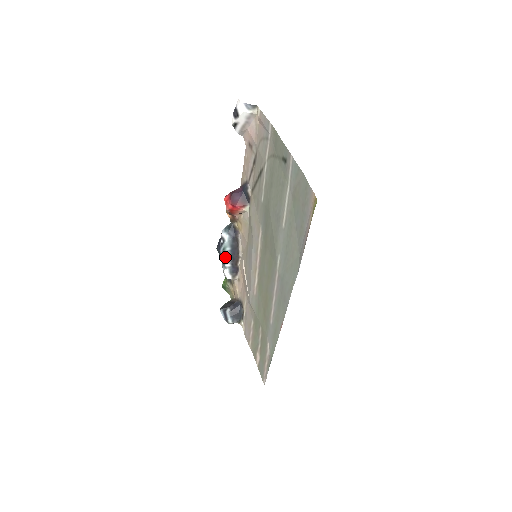
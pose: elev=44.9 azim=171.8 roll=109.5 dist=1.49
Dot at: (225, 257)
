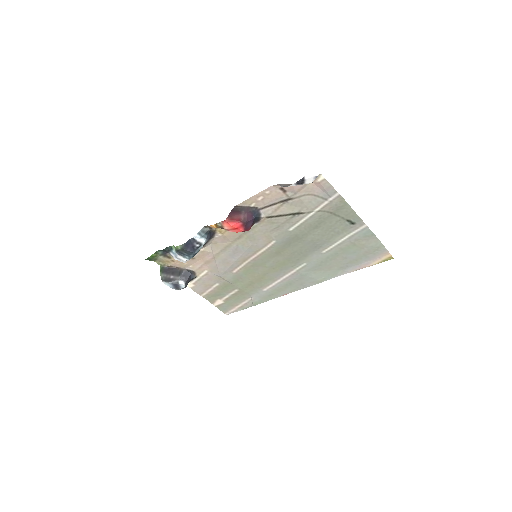
Dot at: occluded
